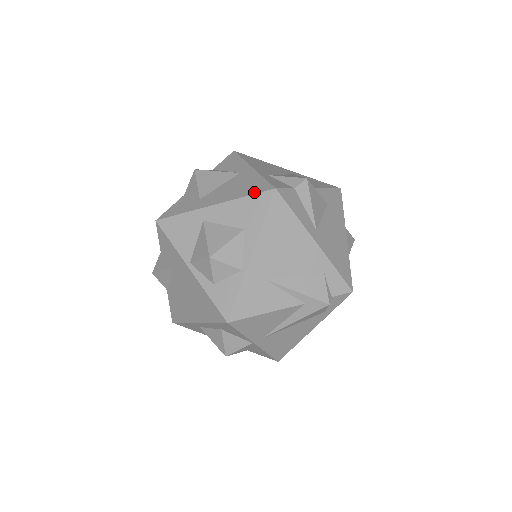
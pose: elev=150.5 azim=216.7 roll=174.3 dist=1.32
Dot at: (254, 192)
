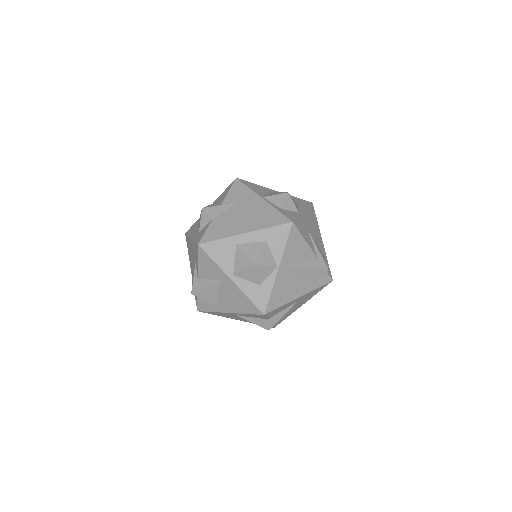
Dot at: (300, 199)
